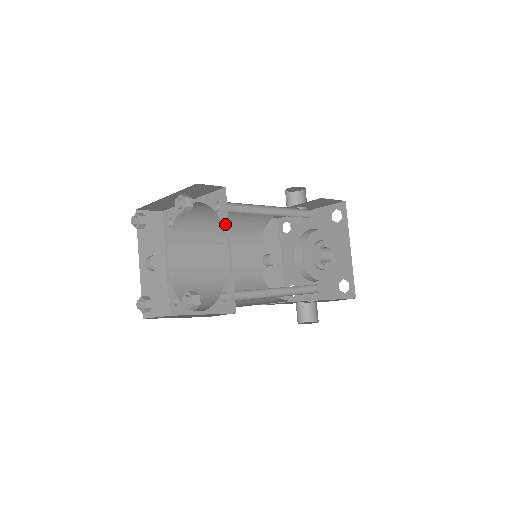
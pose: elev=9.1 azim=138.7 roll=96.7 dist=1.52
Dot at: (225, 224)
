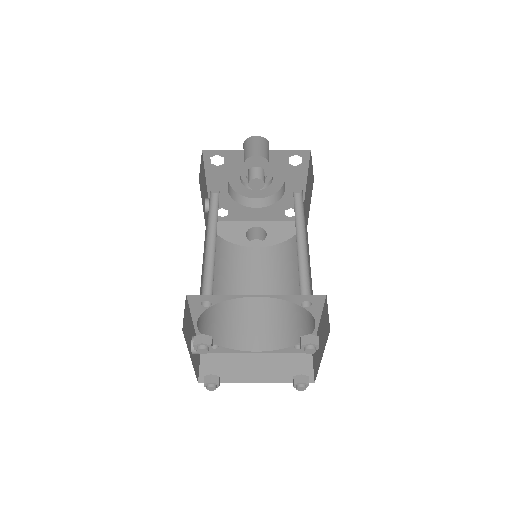
Dot at: (316, 315)
